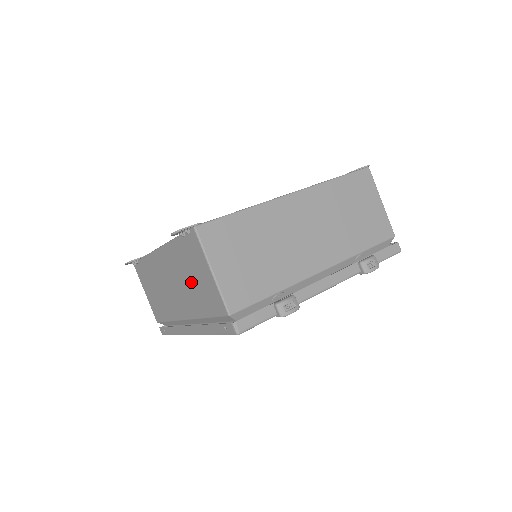
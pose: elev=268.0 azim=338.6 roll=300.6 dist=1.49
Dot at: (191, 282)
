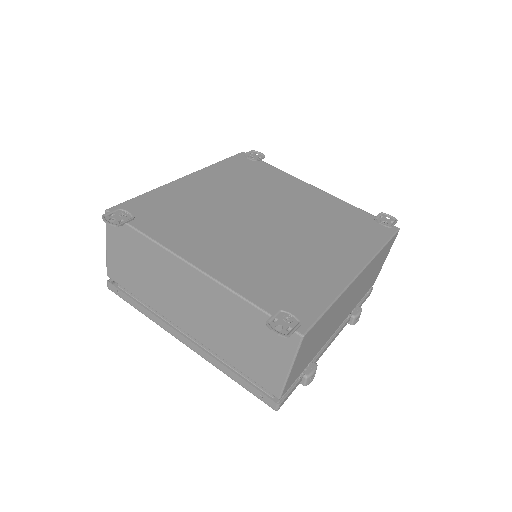
Dot at: (238, 338)
